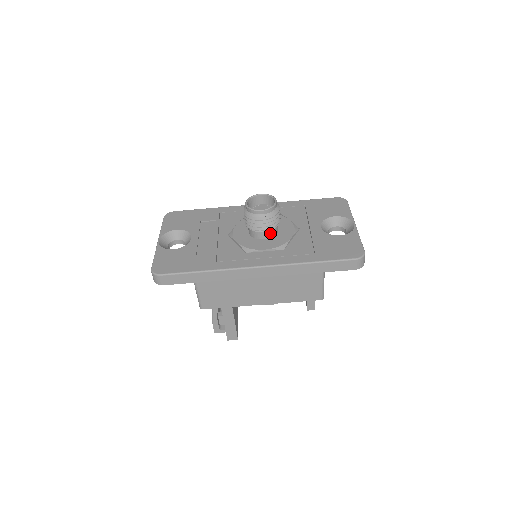
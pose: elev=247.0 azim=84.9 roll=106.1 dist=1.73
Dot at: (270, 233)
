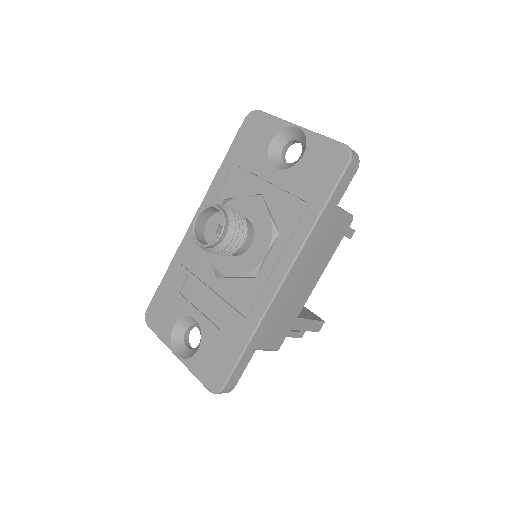
Dot at: (248, 235)
